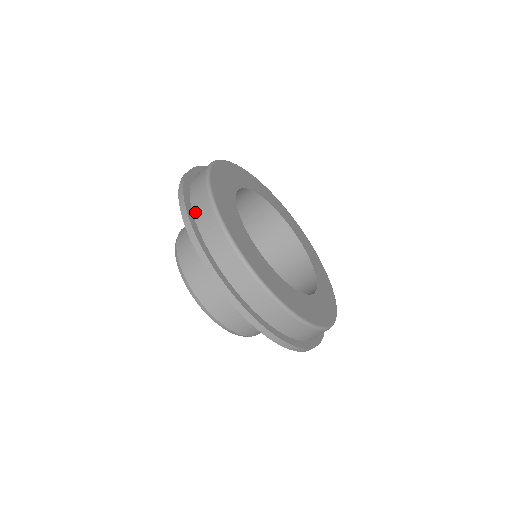
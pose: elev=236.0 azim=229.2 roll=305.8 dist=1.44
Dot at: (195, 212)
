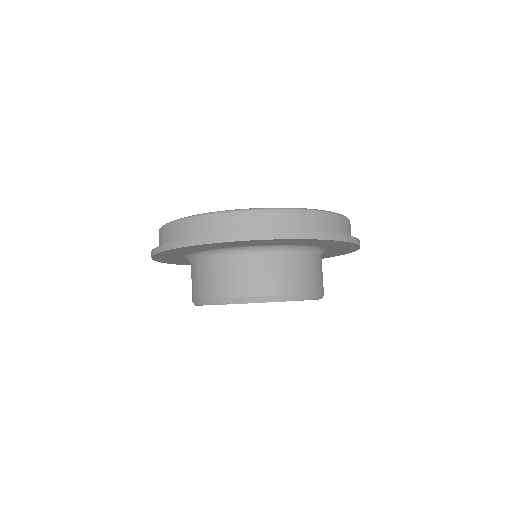
Dot at: occluded
